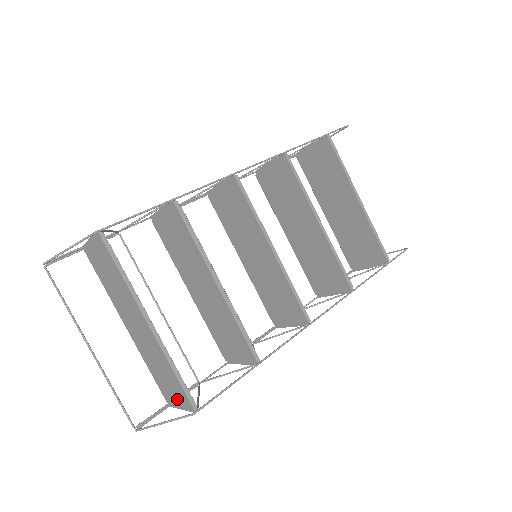
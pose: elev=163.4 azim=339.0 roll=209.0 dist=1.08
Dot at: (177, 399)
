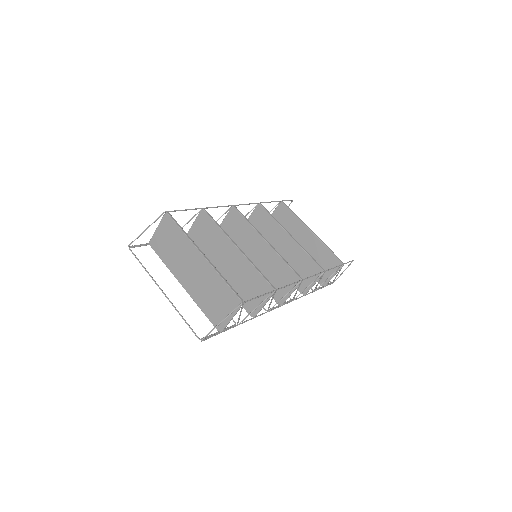
Dot at: (227, 311)
